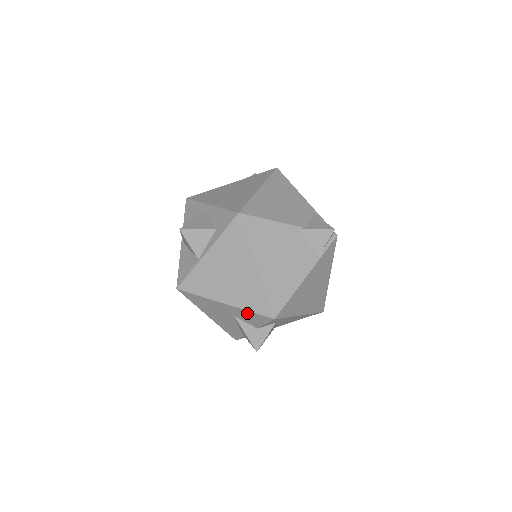
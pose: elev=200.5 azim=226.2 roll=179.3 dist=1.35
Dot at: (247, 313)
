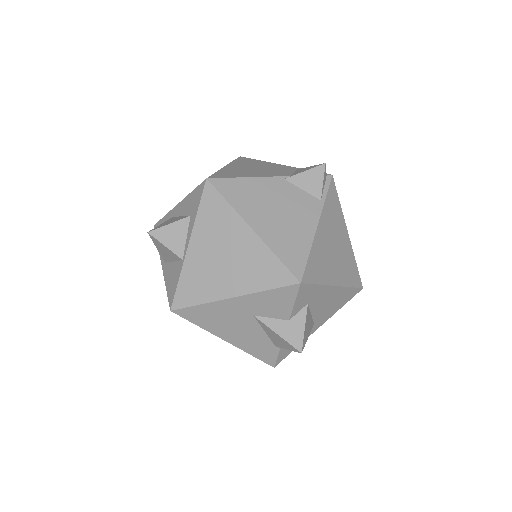
Dot at: (265, 296)
